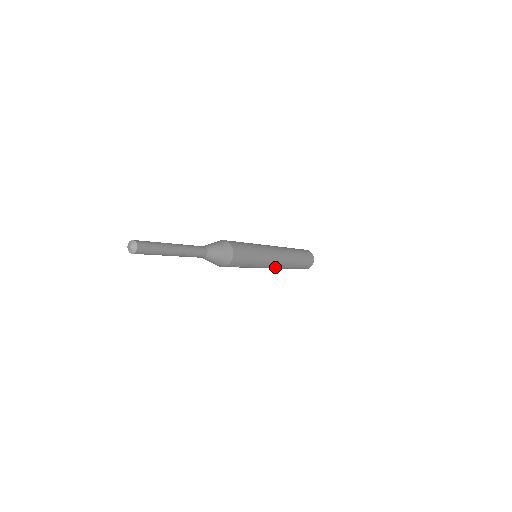
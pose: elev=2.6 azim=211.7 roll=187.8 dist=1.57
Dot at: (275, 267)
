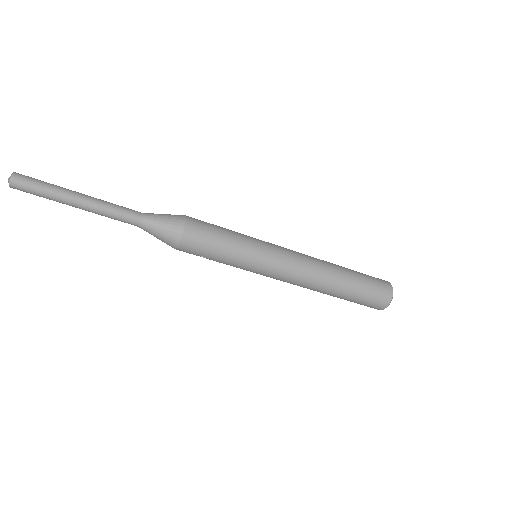
Dot at: (291, 282)
